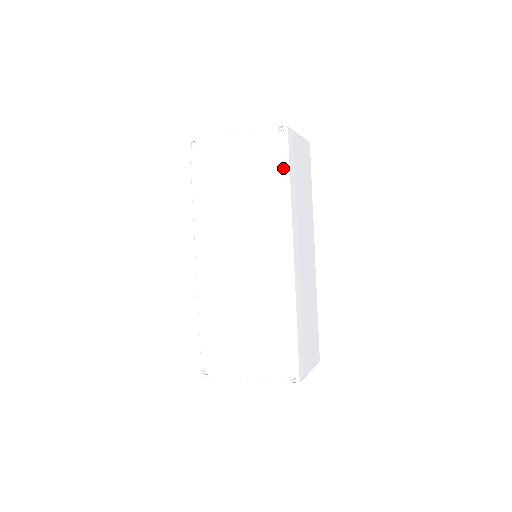
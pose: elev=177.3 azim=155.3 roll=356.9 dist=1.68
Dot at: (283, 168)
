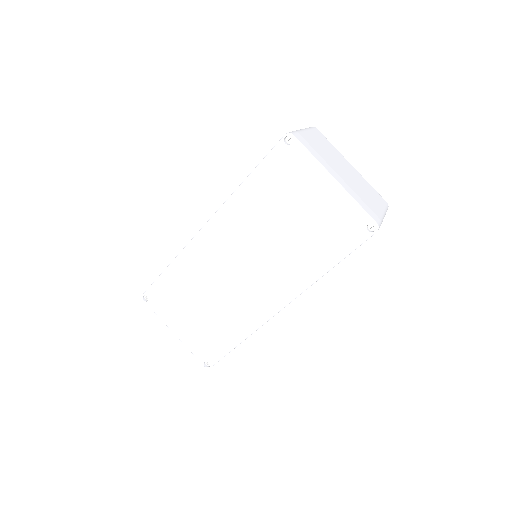
Dot at: (340, 254)
